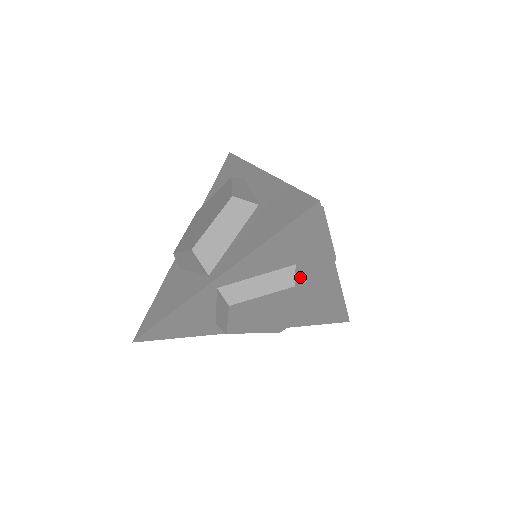
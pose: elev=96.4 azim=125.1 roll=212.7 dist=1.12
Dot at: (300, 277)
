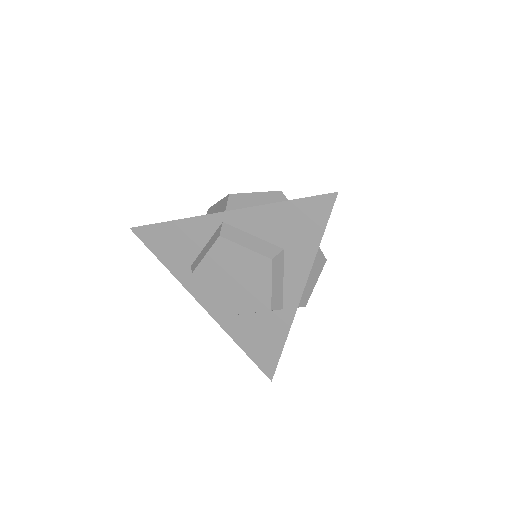
Dot at: (279, 262)
